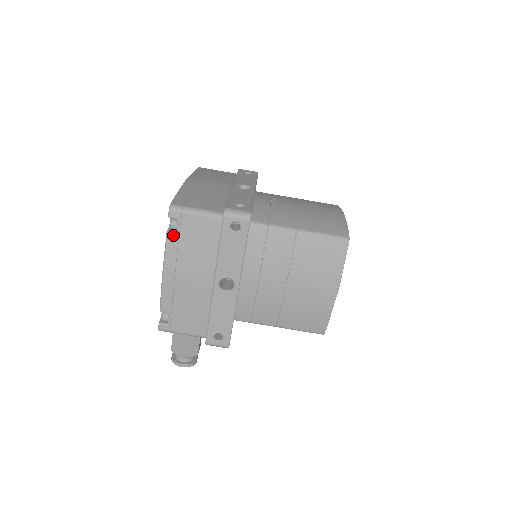
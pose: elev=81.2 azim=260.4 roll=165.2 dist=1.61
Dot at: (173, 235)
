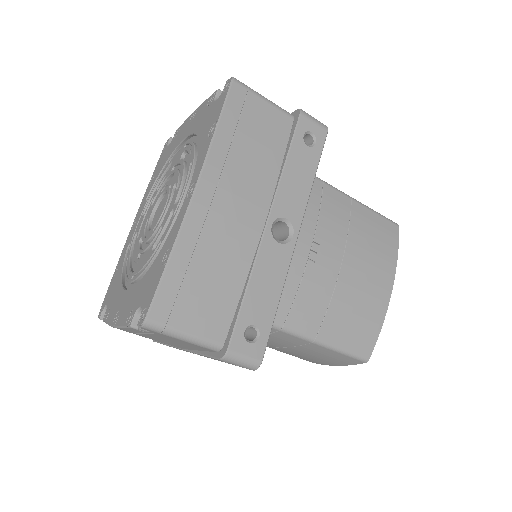
Dot at: (139, 331)
